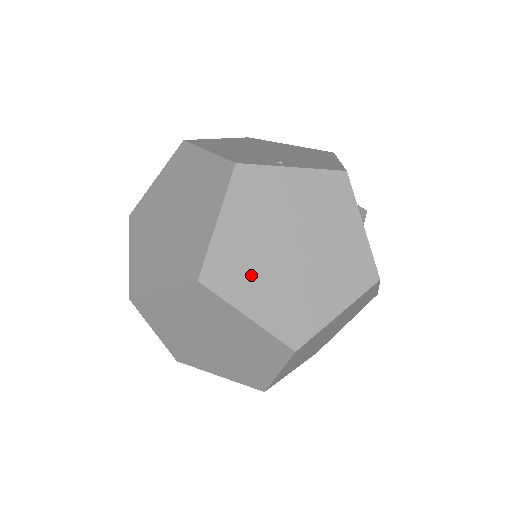
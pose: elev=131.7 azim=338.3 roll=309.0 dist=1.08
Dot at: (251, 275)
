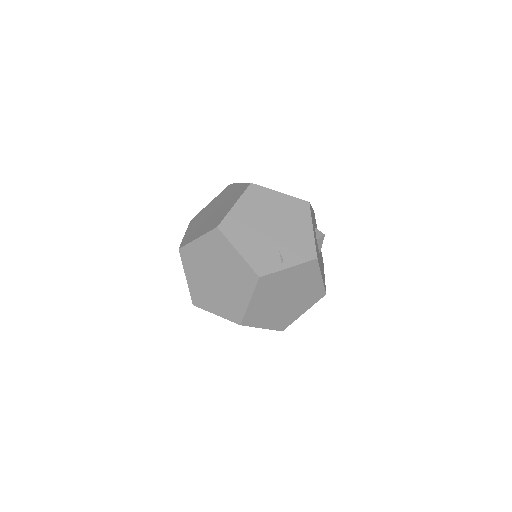
Dot at: (265, 315)
